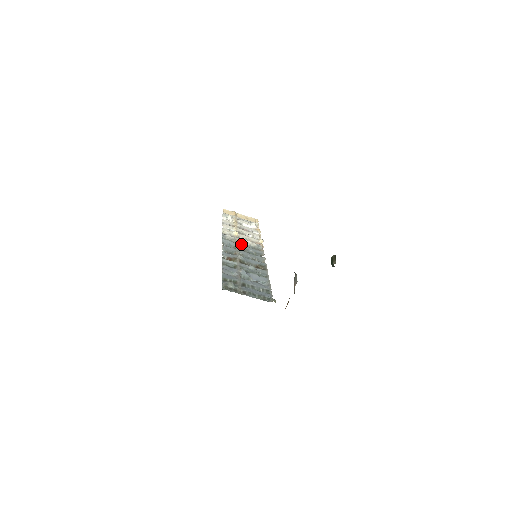
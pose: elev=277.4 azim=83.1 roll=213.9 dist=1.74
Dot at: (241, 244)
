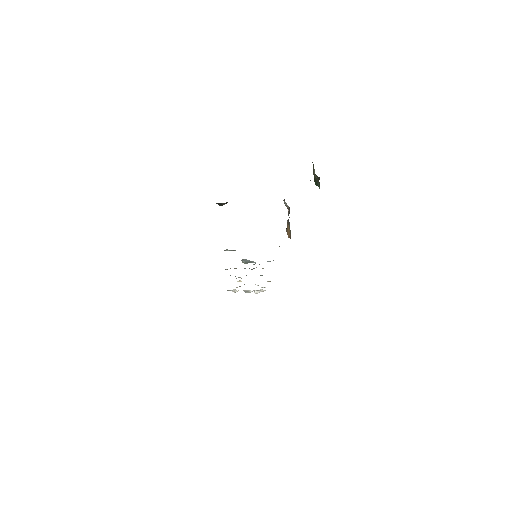
Dot at: occluded
